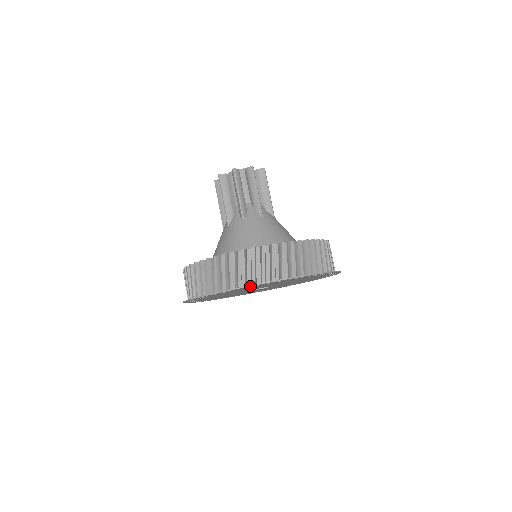
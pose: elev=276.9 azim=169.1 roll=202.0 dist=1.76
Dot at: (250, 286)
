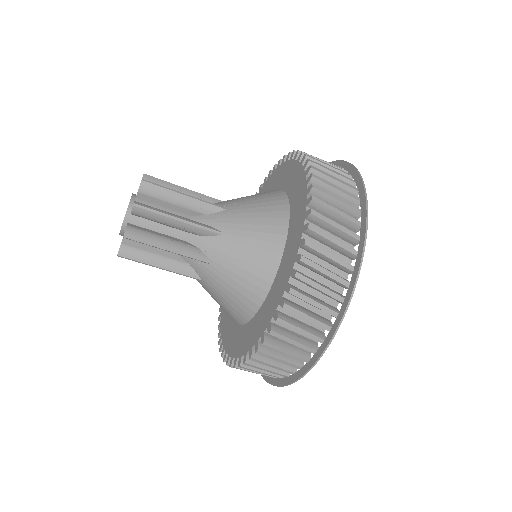
Dot at: (286, 383)
